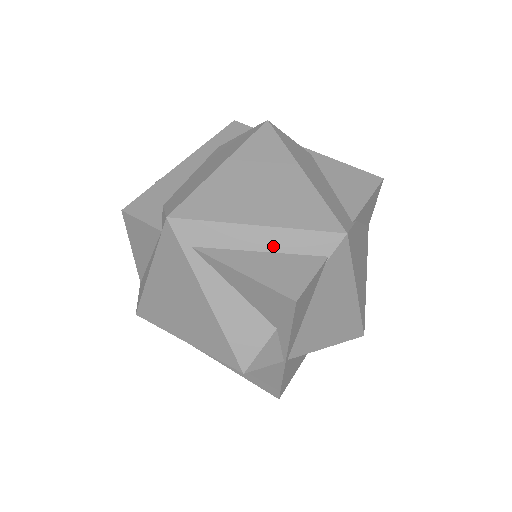
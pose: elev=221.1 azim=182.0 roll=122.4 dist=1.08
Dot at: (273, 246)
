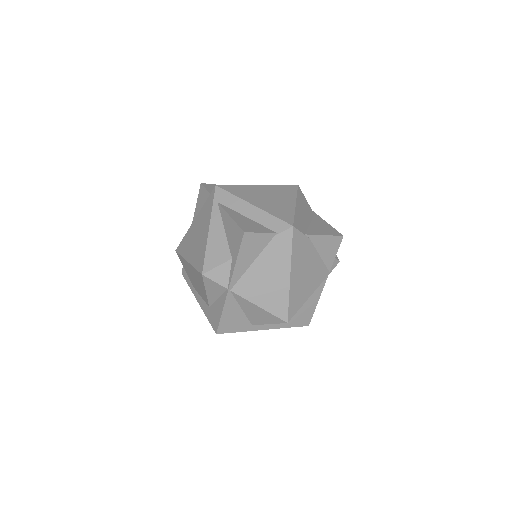
Dot at: (254, 217)
